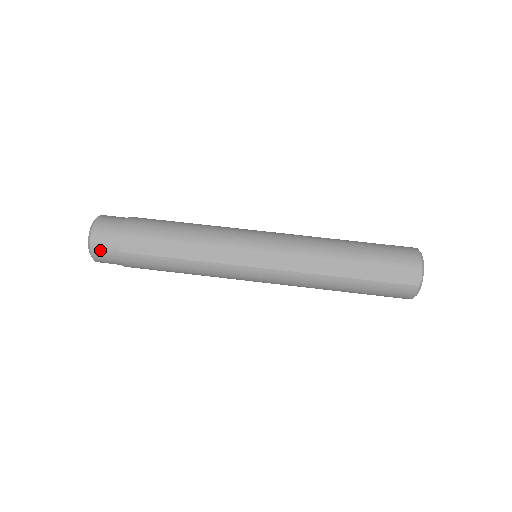
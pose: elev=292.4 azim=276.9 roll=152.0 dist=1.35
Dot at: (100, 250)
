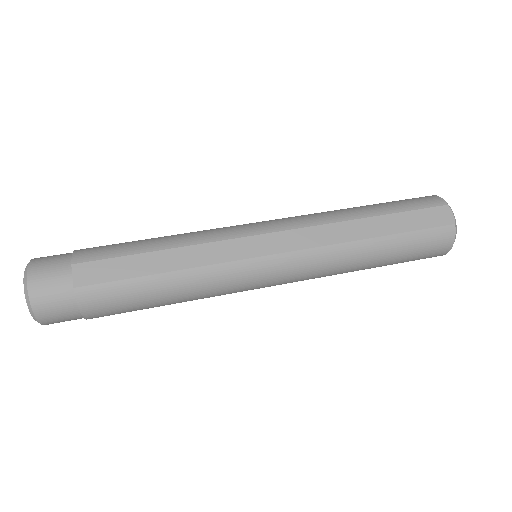
Dot at: (44, 294)
